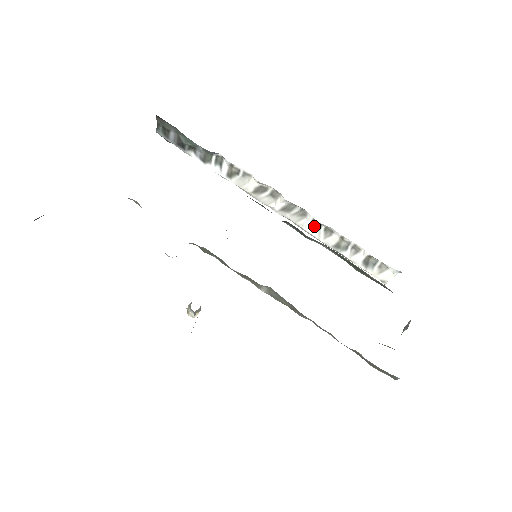
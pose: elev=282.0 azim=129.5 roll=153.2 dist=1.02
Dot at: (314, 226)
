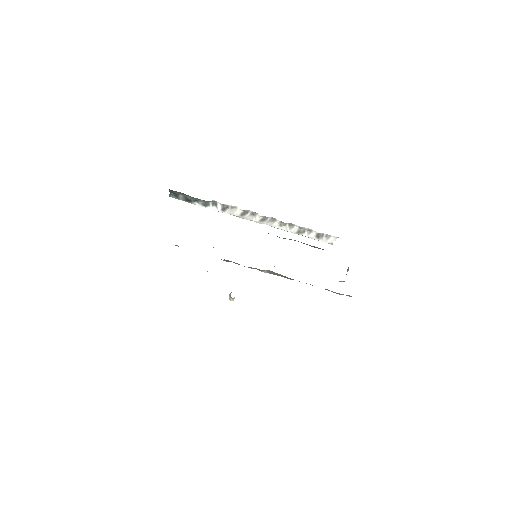
Dot at: (282, 225)
